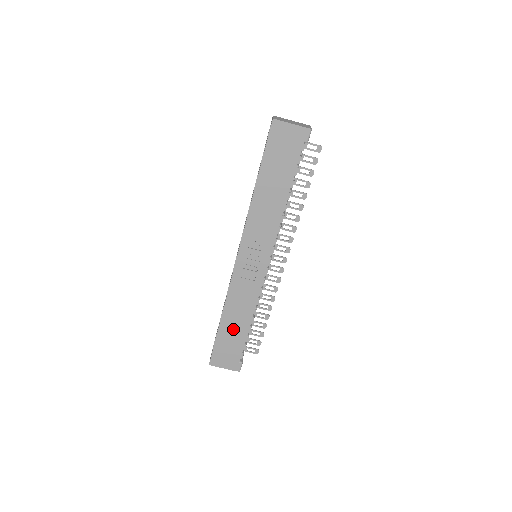
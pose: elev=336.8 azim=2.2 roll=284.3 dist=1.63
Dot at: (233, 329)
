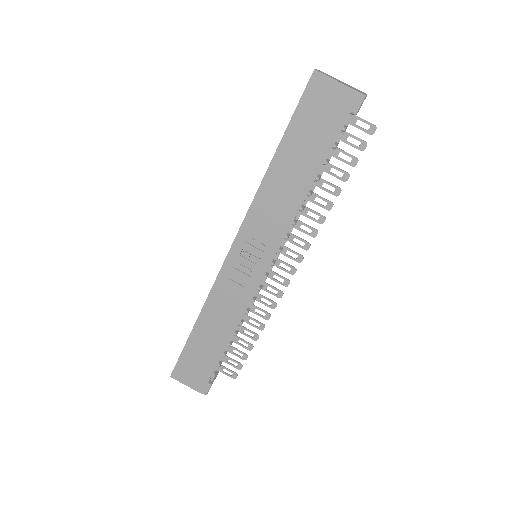
Dot at: (207, 341)
